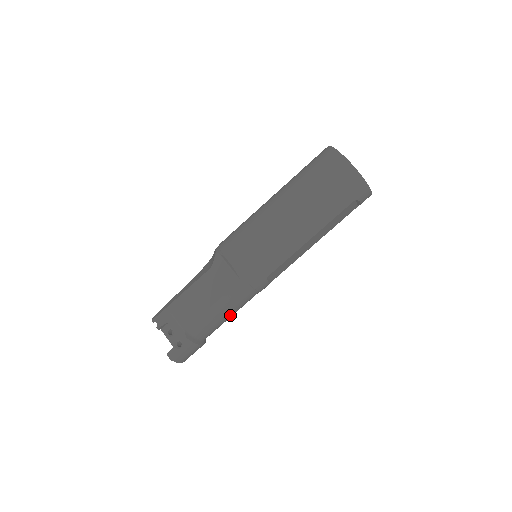
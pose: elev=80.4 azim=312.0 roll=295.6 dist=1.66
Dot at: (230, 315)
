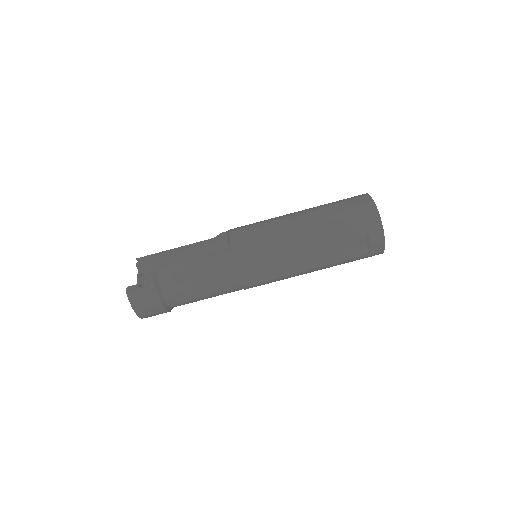
Dot at: (202, 287)
